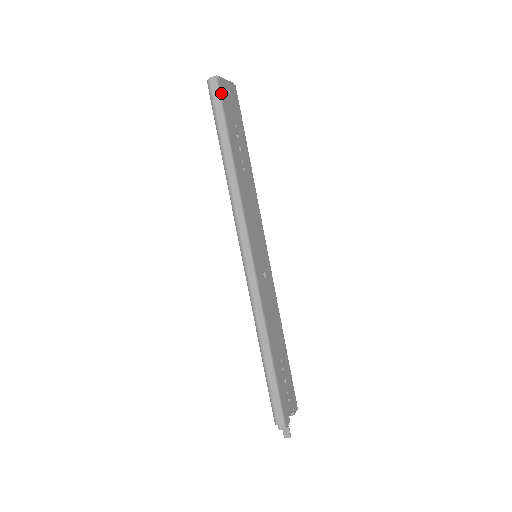
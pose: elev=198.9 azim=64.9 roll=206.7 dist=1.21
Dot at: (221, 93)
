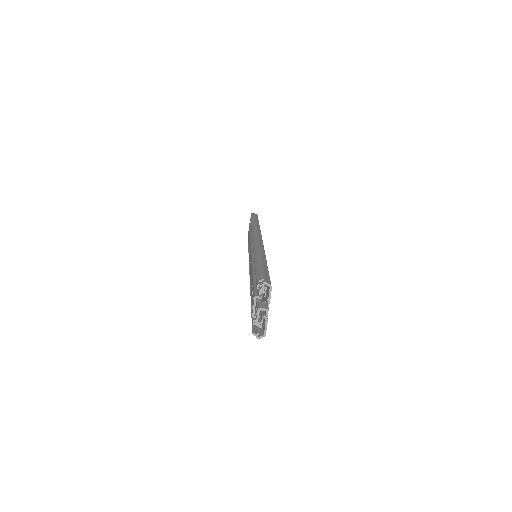
Dot at: occluded
